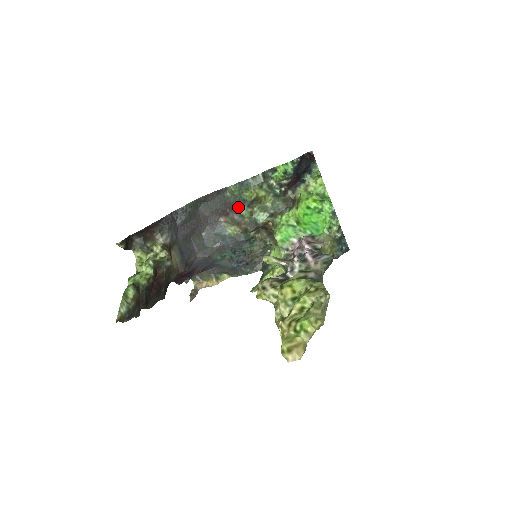
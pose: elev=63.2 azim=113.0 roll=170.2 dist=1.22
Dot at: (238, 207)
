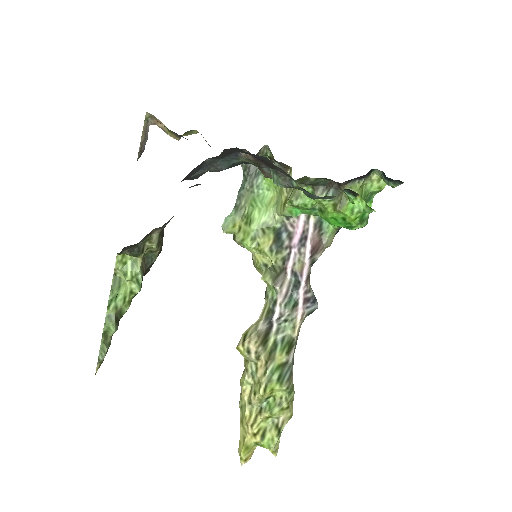
Dot at: (277, 173)
